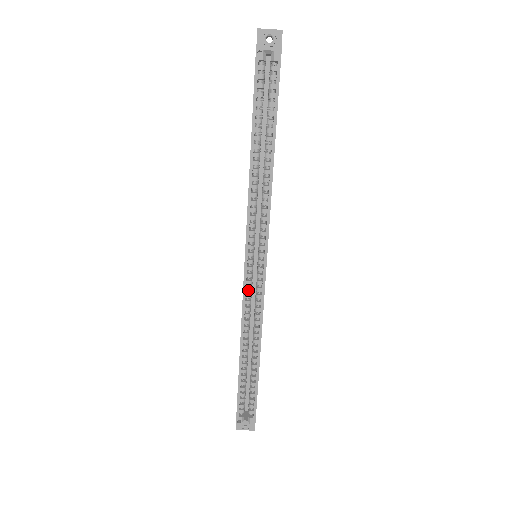
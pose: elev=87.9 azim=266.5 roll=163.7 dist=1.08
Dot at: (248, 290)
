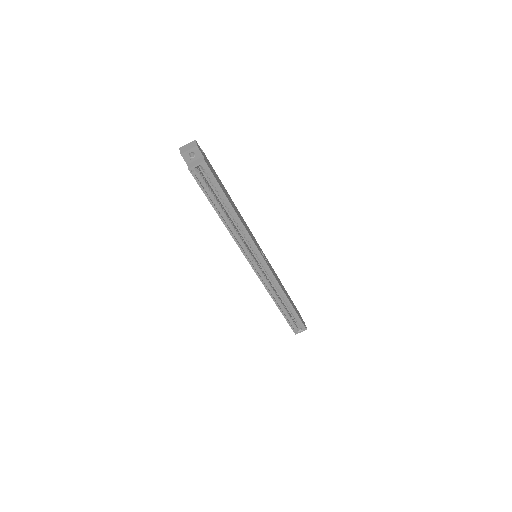
Dot at: (263, 278)
